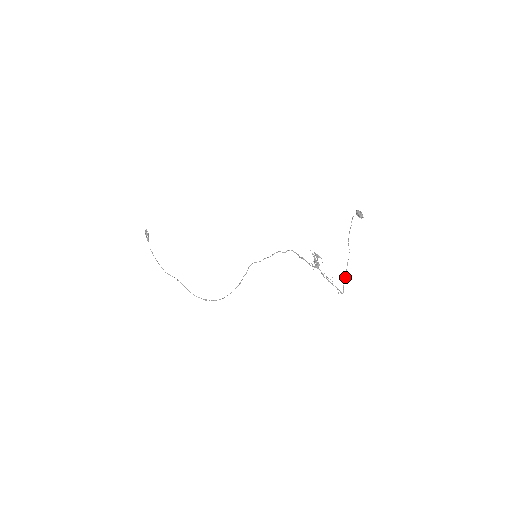
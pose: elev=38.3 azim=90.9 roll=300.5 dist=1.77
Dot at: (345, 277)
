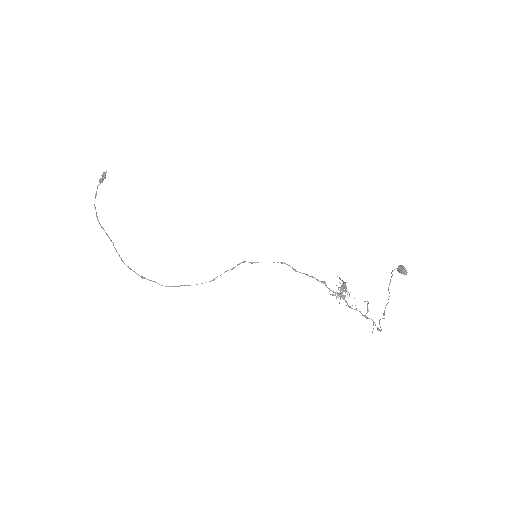
Dot at: occluded
